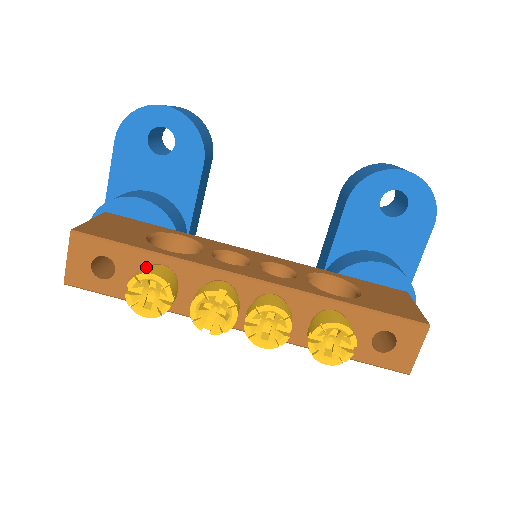
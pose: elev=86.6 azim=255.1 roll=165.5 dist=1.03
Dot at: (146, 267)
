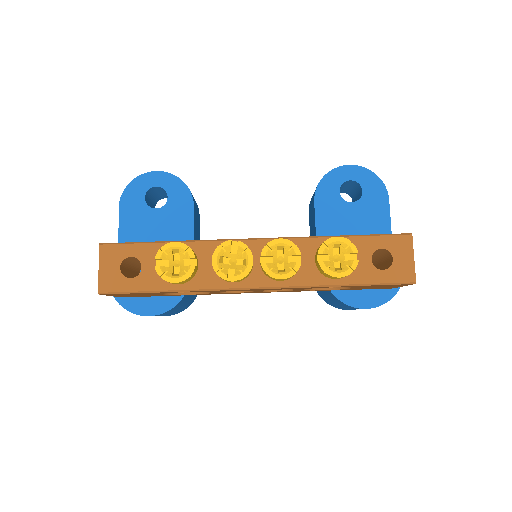
Dot at: occluded
